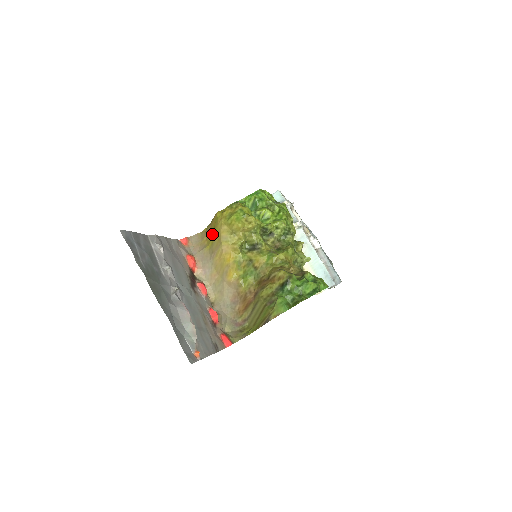
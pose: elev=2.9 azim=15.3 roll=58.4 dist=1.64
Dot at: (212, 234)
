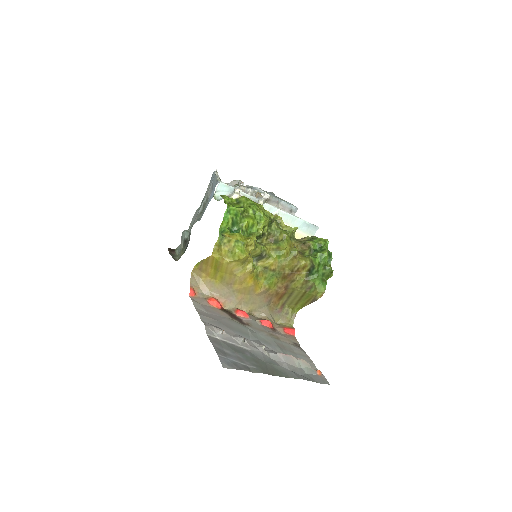
Dot at: (216, 271)
